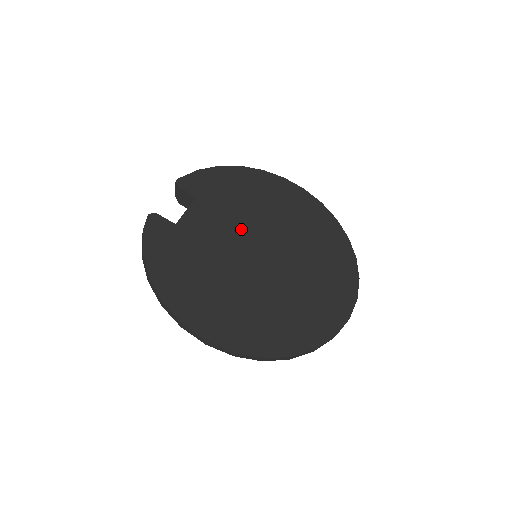
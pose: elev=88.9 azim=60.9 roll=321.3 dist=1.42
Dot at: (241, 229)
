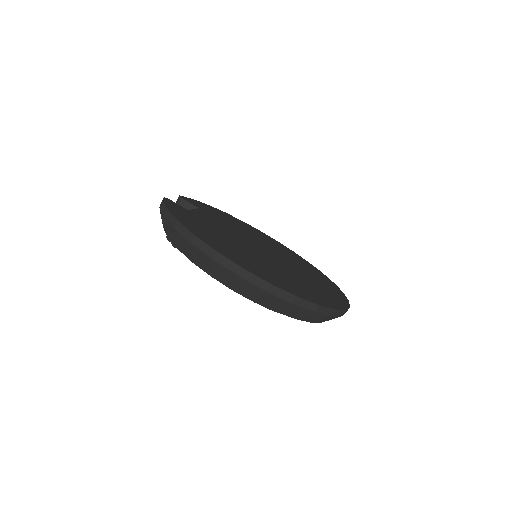
Dot at: (241, 235)
